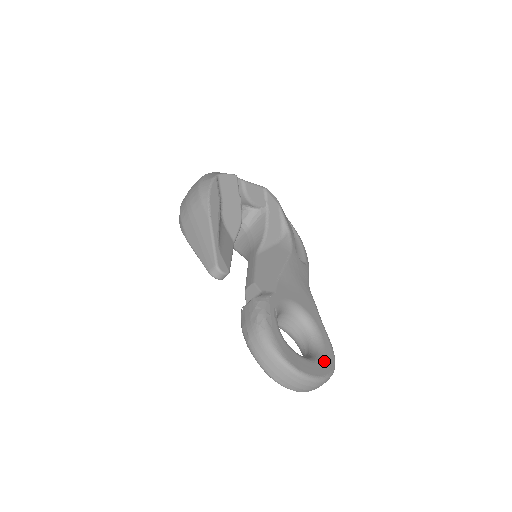
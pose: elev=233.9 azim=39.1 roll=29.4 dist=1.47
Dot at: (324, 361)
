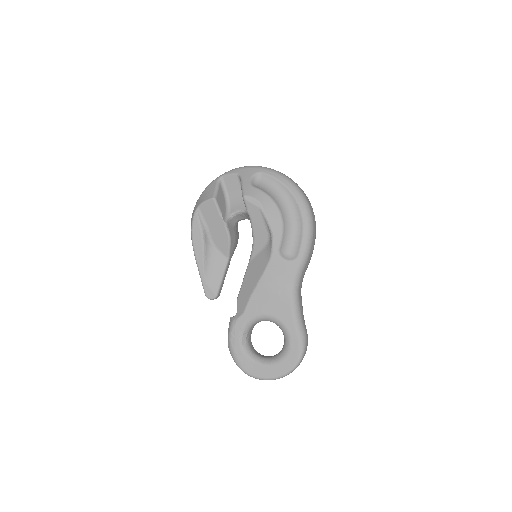
Dot at: (285, 362)
